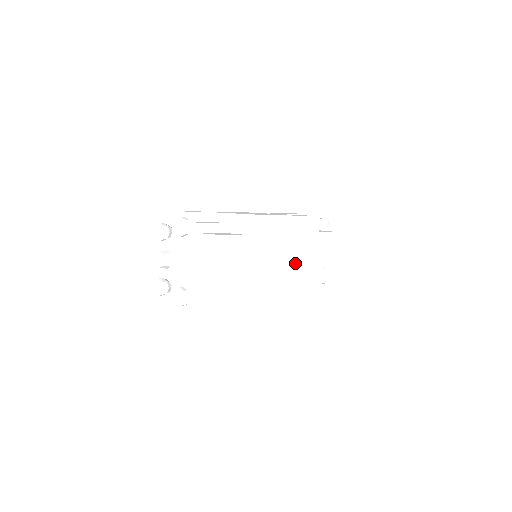
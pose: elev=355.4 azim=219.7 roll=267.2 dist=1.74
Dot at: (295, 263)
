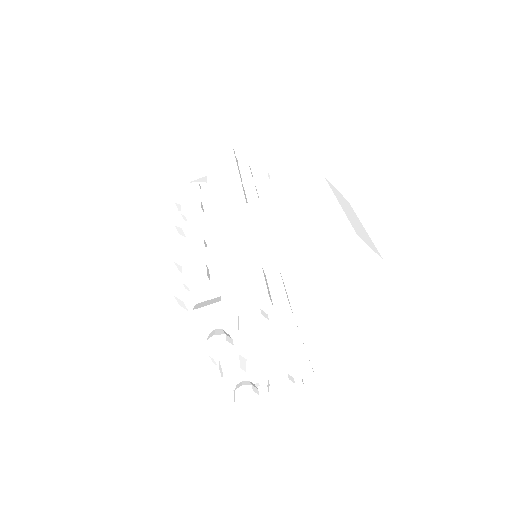
Dot at: occluded
